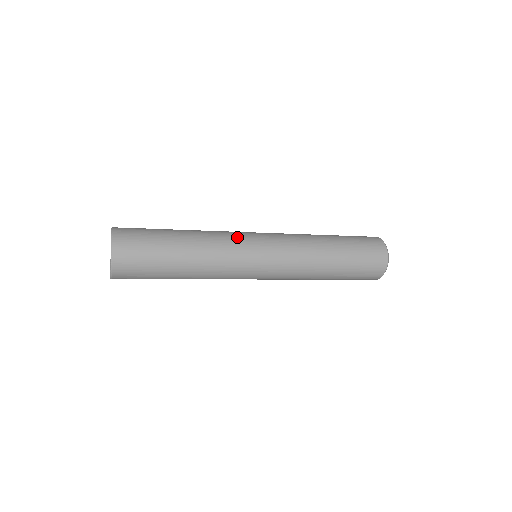
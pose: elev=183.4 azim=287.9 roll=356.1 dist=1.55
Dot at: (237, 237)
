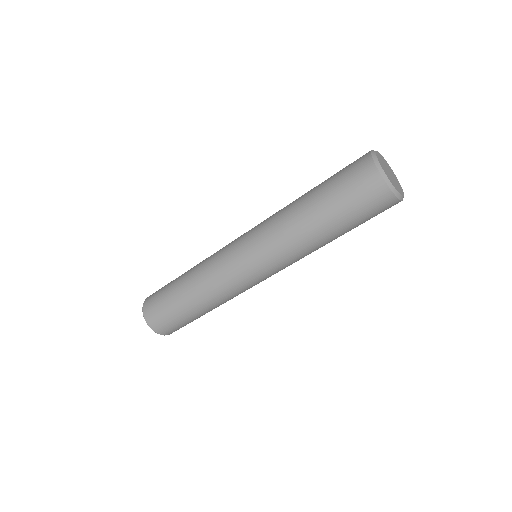
Dot at: occluded
